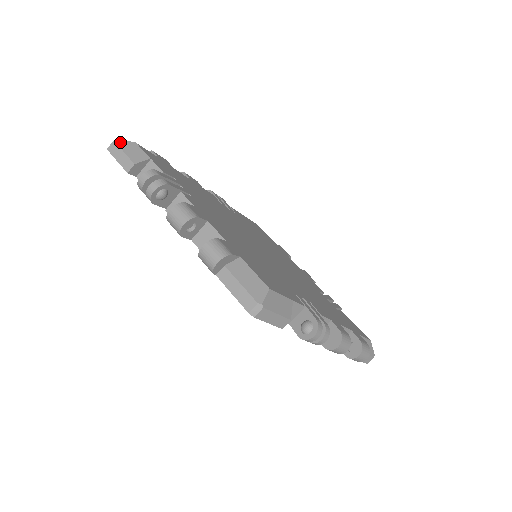
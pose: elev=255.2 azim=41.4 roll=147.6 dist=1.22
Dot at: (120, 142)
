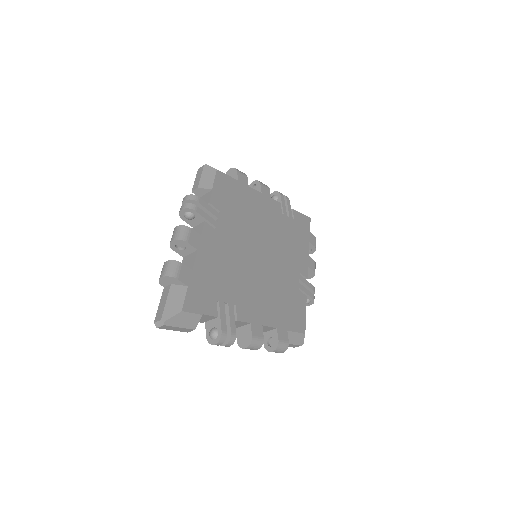
Dot at: (170, 322)
